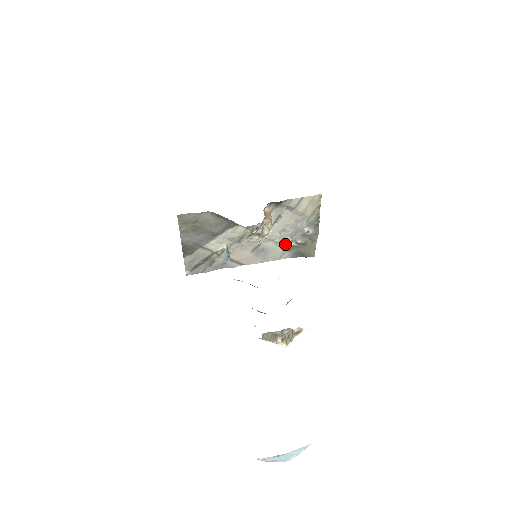
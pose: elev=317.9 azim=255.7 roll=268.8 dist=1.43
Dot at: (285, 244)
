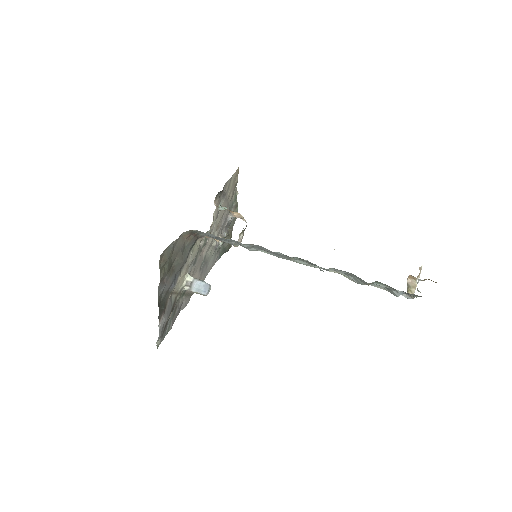
Dot at: (219, 244)
